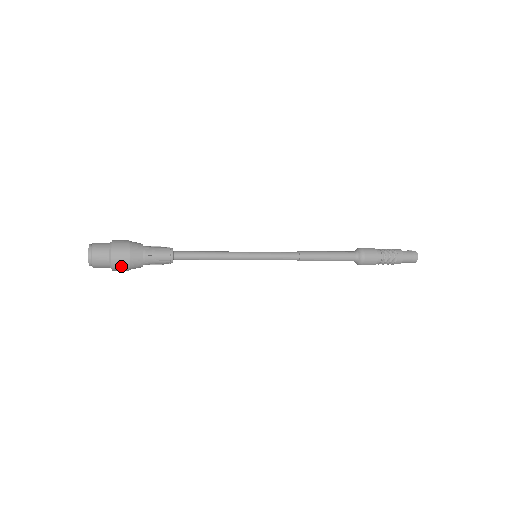
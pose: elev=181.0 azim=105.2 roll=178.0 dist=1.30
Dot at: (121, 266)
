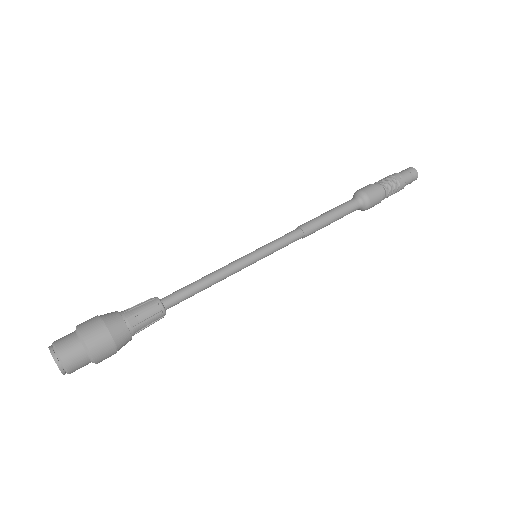
Dot at: occluded
